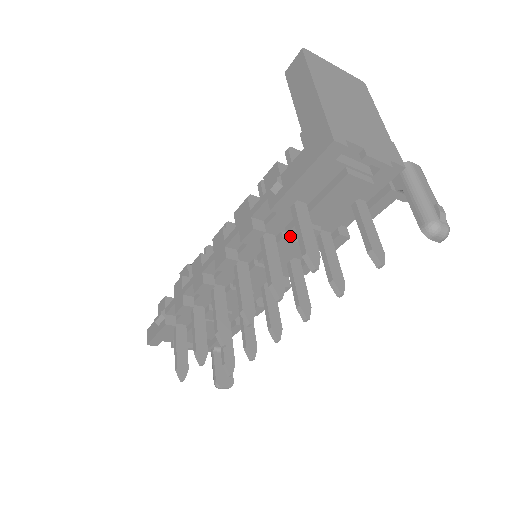
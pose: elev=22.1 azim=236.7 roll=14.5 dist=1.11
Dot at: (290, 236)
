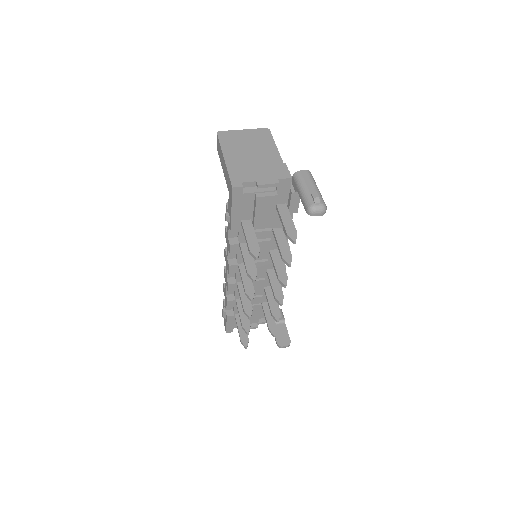
Dot at: (257, 239)
